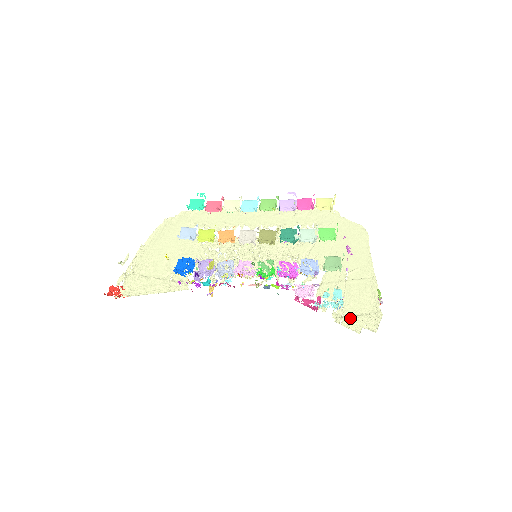
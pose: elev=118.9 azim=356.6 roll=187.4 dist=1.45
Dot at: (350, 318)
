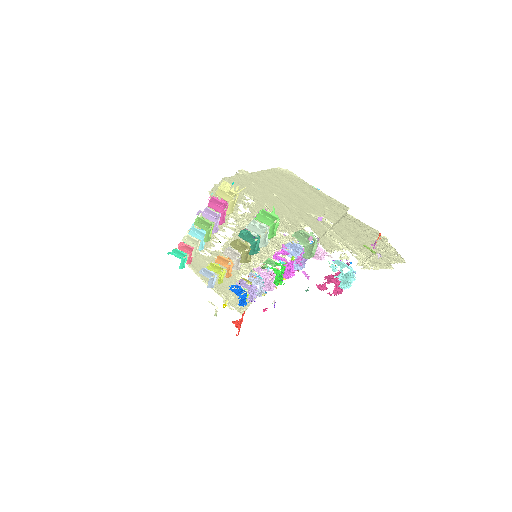
Dot at: (372, 261)
